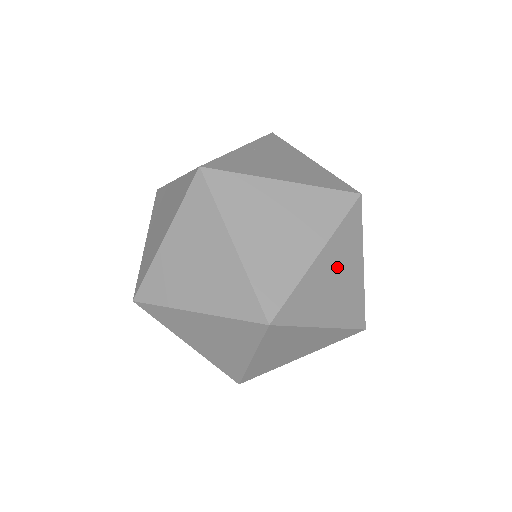
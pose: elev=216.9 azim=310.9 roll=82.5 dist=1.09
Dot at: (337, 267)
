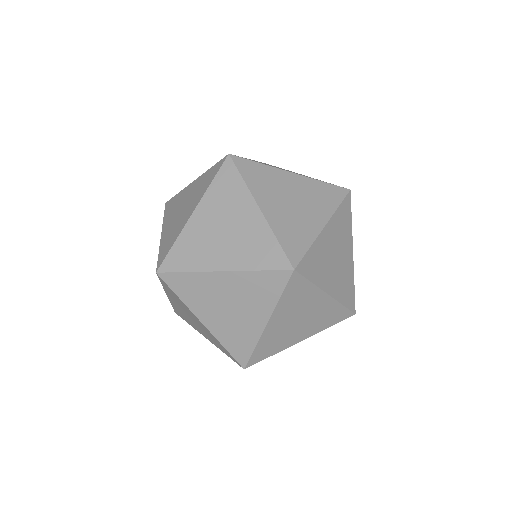
Dot at: occluded
